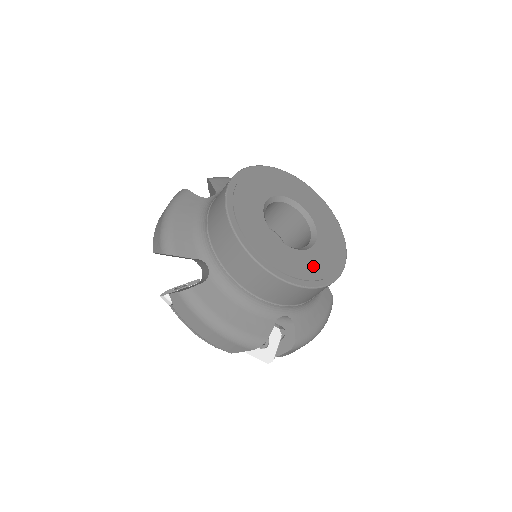
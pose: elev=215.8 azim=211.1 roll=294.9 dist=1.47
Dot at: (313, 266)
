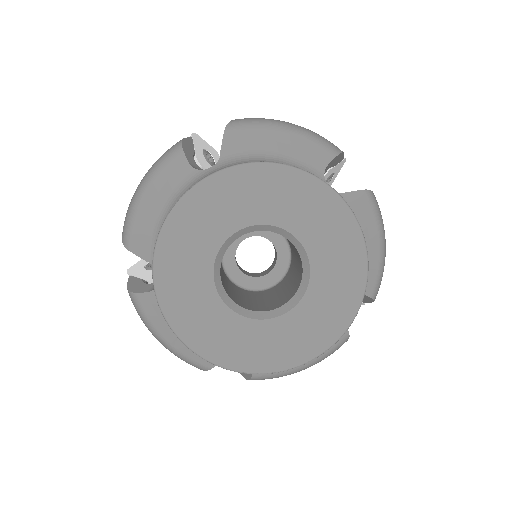
Dot at: (263, 345)
